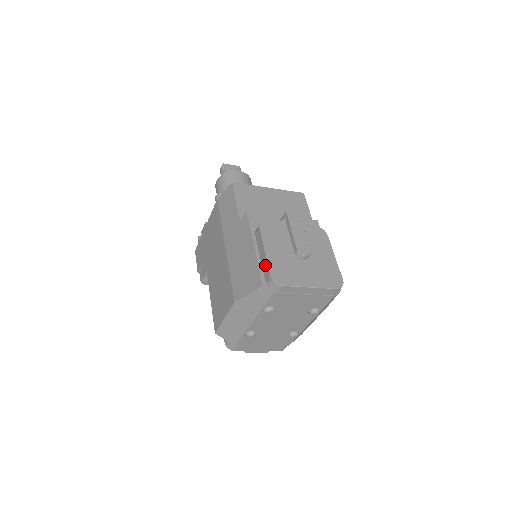
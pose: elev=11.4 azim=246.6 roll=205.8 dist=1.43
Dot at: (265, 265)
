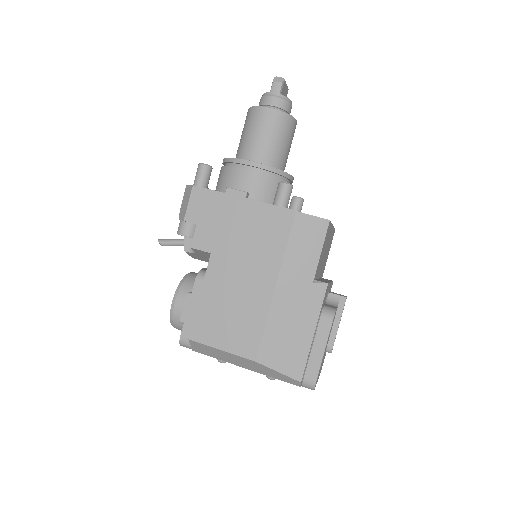
Dot at: (315, 365)
